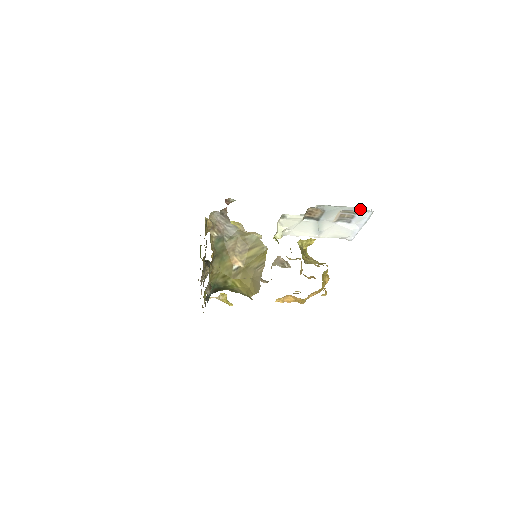
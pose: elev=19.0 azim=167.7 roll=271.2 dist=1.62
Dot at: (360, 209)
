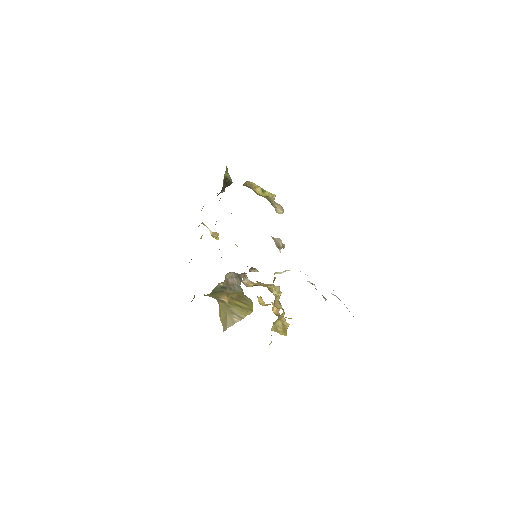
Dot at: occluded
